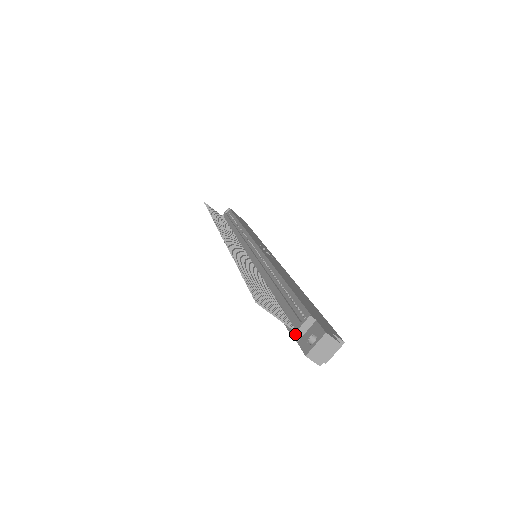
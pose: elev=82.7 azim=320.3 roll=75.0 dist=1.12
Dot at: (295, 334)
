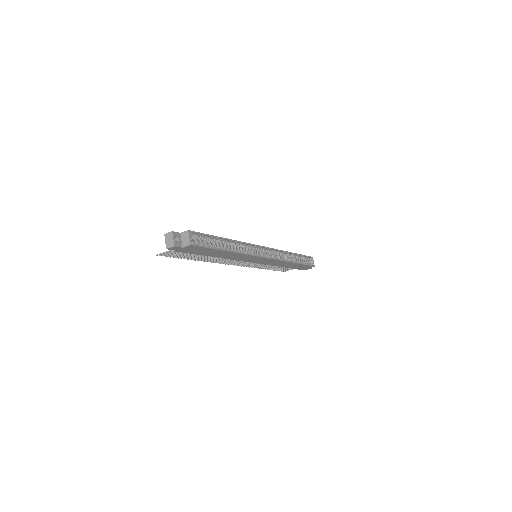
Dot at: occluded
